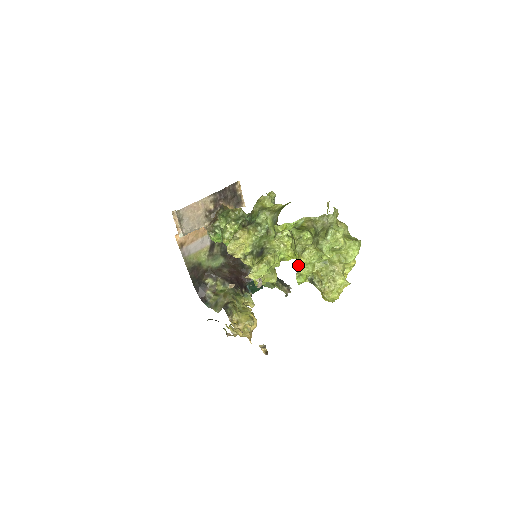
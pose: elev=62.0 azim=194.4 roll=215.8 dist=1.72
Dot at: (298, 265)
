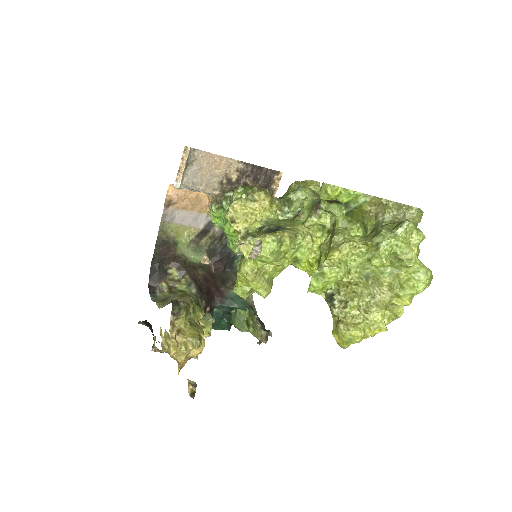
Dot at: occluded
